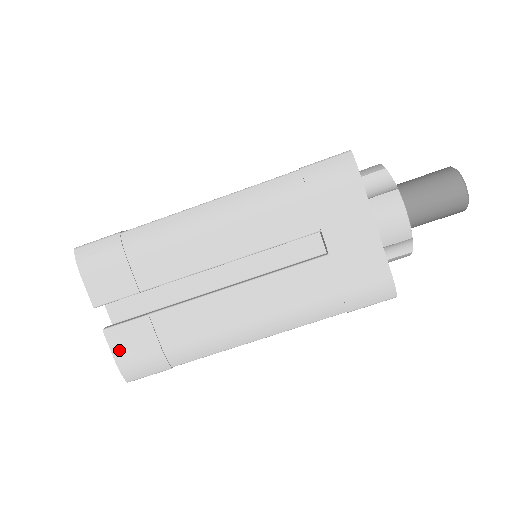
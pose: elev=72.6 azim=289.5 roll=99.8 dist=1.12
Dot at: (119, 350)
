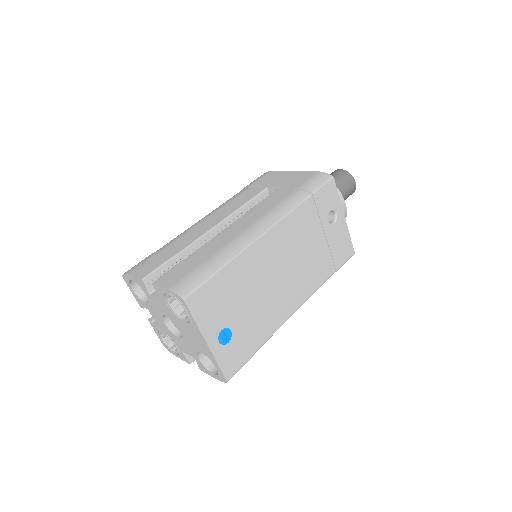
Dot at: (168, 283)
